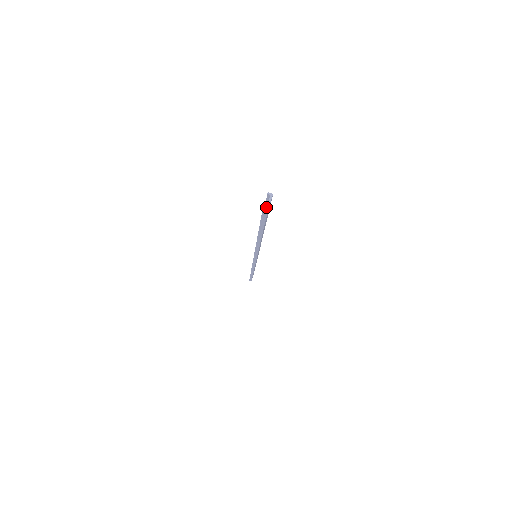
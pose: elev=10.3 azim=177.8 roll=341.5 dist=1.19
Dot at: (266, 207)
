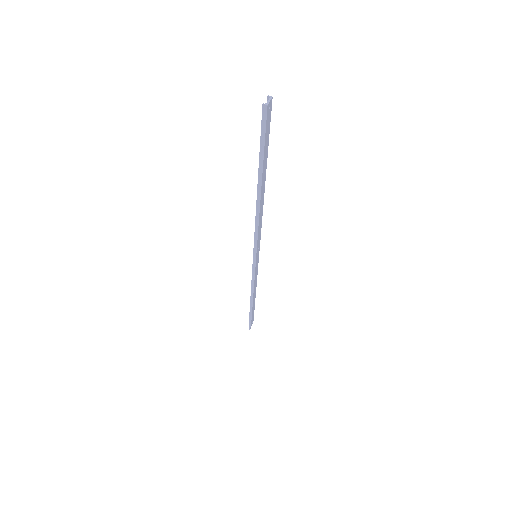
Dot at: (265, 106)
